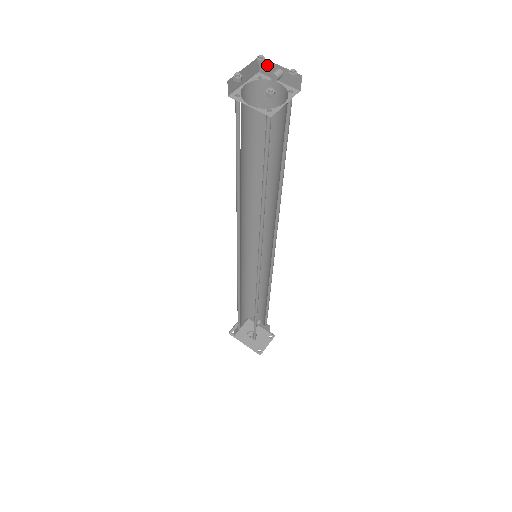
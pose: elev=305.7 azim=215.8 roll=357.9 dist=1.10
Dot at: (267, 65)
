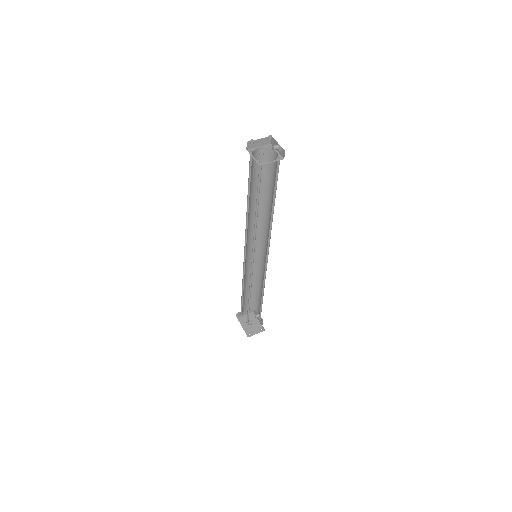
Dot at: (274, 141)
